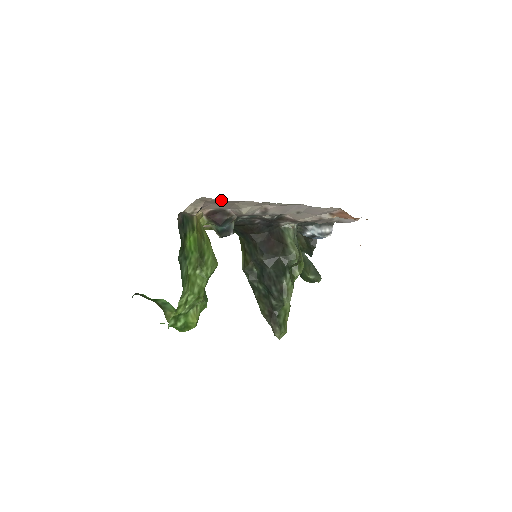
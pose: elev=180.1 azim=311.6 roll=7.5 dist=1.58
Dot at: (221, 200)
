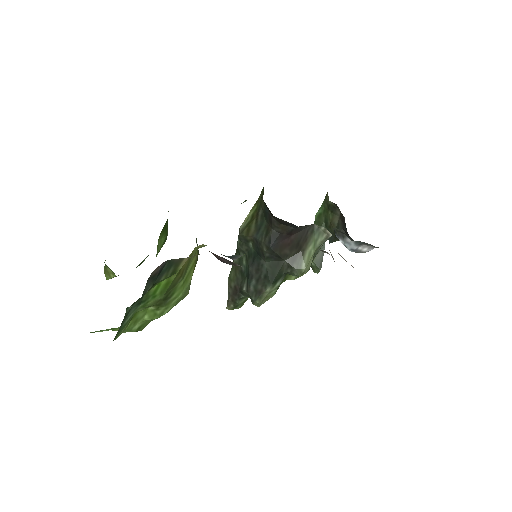
Dot at: occluded
